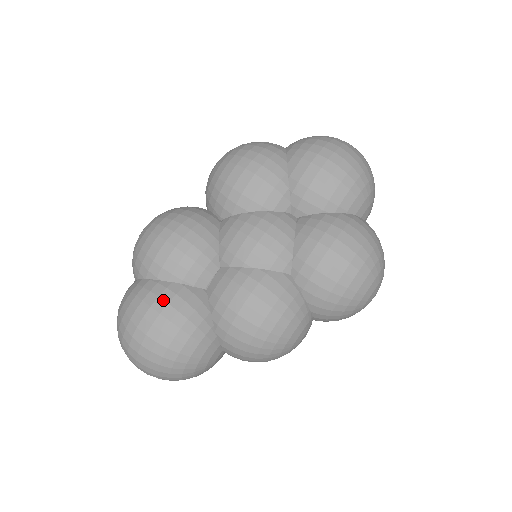
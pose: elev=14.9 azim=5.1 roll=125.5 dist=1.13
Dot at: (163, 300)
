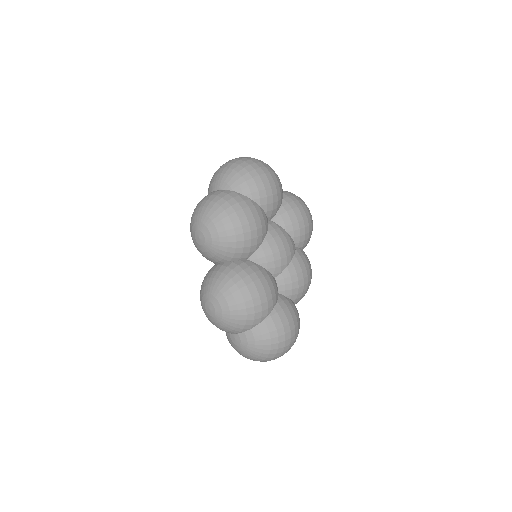
Dot at: (284, 318)
